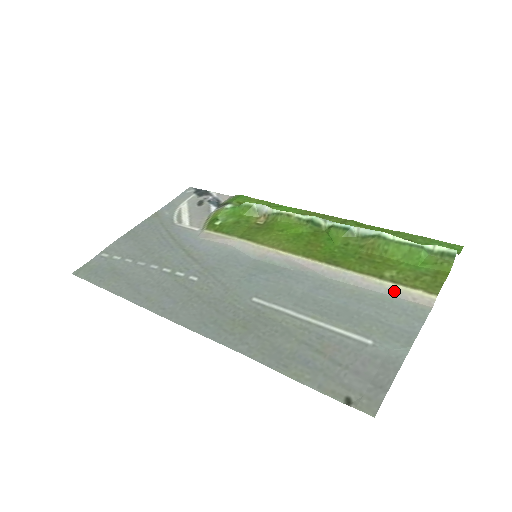
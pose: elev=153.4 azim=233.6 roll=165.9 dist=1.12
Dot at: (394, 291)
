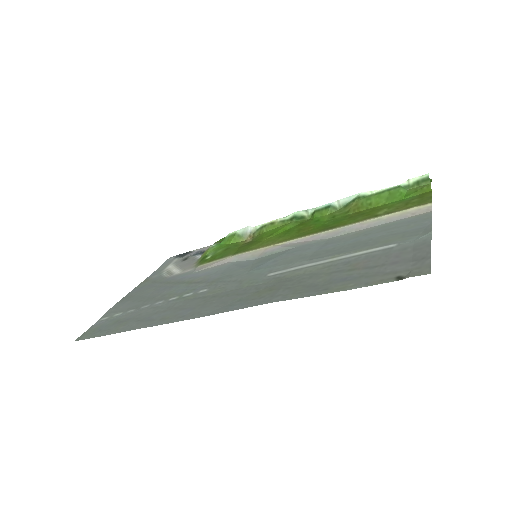
Dot at: (393, 218)
